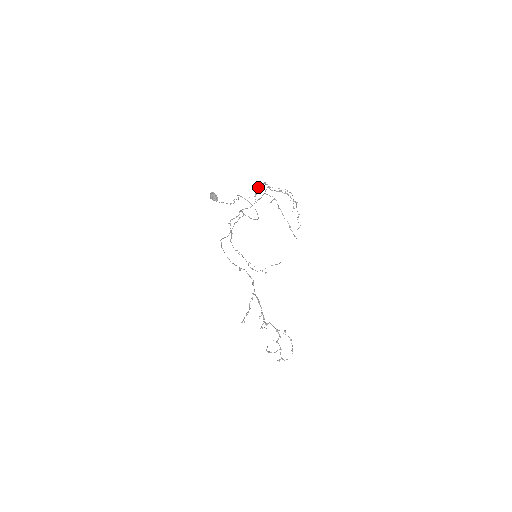
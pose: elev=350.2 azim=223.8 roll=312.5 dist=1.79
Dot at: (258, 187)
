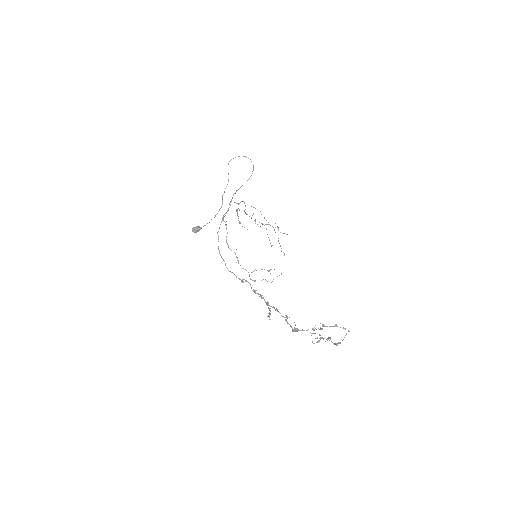
Dot at: occluded
